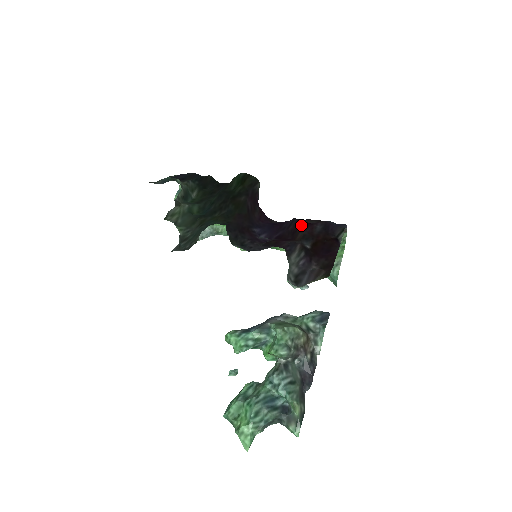
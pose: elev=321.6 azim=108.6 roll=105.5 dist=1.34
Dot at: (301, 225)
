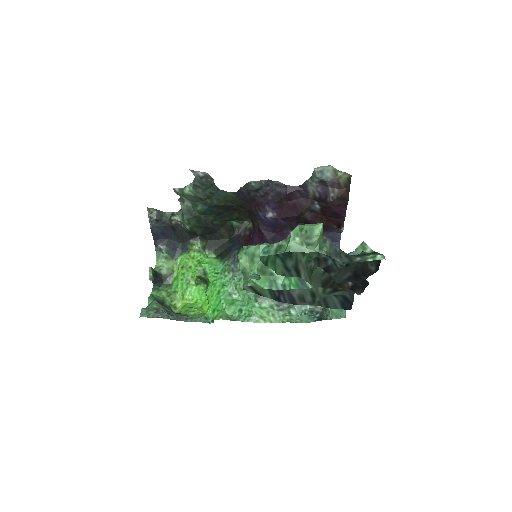
Dot at: (302, 220)
